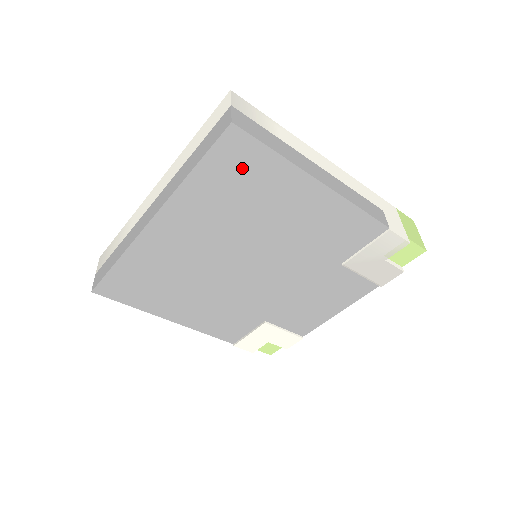
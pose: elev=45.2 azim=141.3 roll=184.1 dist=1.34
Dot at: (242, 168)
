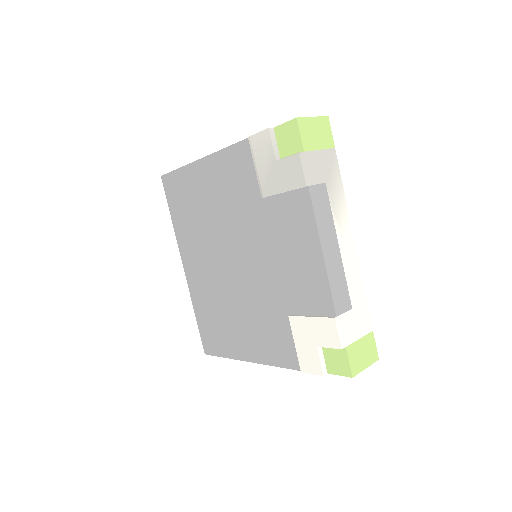
Dot at: (178, 193)
